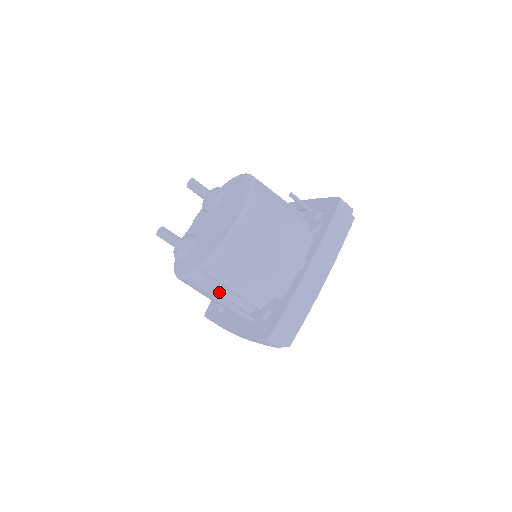
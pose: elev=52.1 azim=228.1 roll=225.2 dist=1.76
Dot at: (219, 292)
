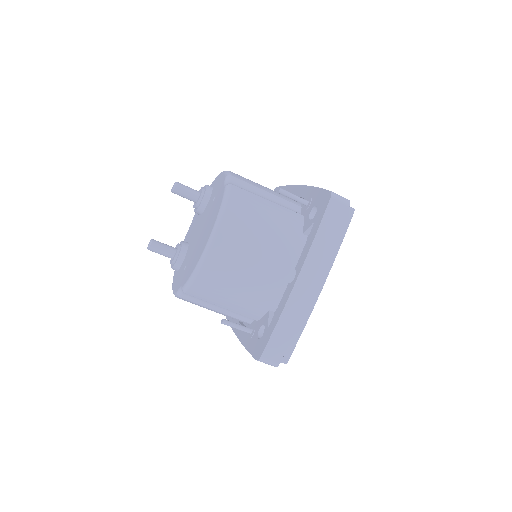
Dot at: (212, 307)
